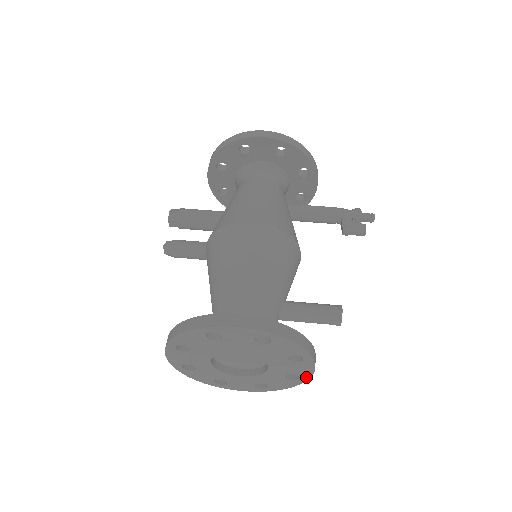
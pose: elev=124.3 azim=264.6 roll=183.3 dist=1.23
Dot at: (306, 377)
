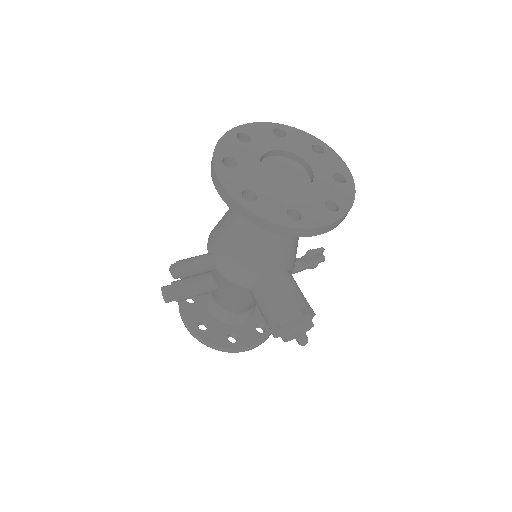
Dot at: (348, 175)
